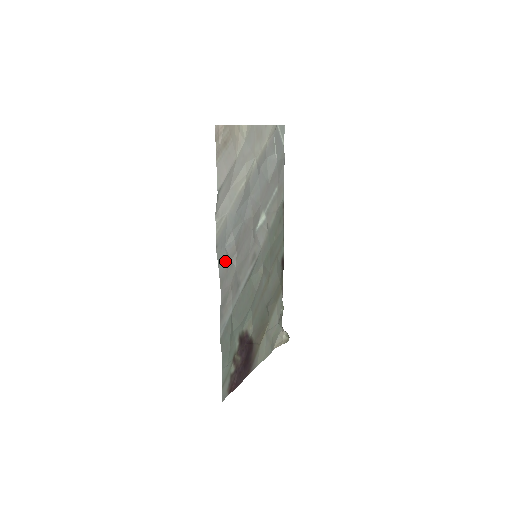
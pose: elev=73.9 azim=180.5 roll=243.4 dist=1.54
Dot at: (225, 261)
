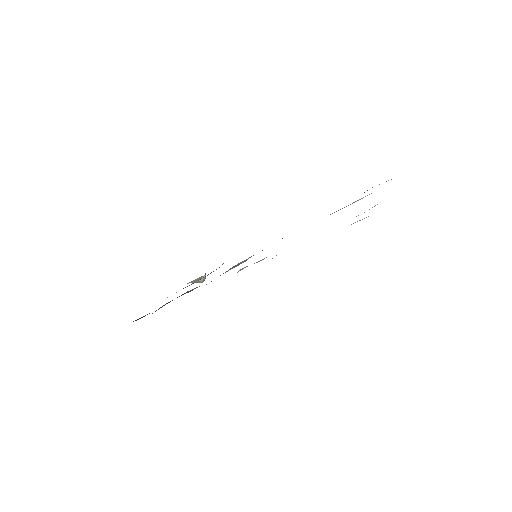
Dot at: occluded
